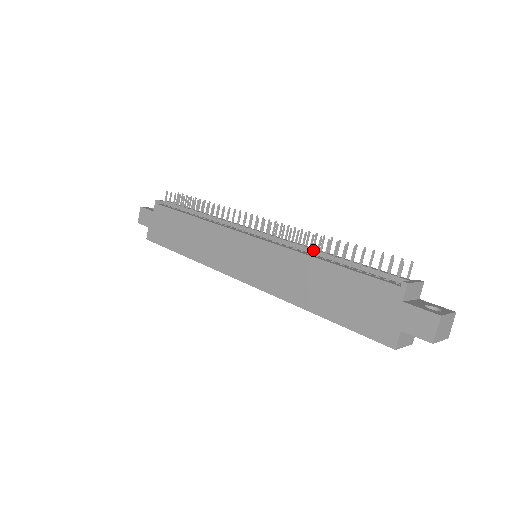
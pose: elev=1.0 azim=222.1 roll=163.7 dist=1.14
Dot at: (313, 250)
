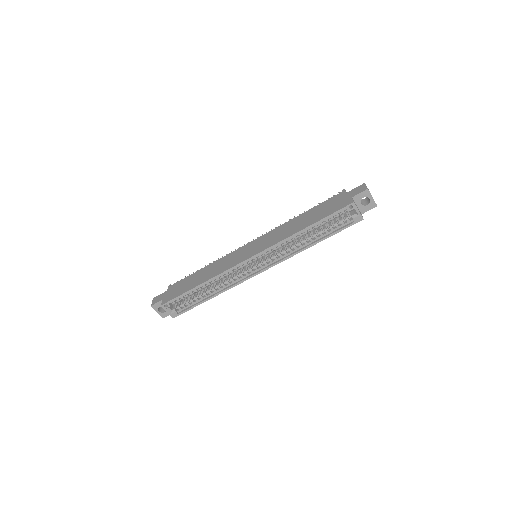
Dot at: occluded
